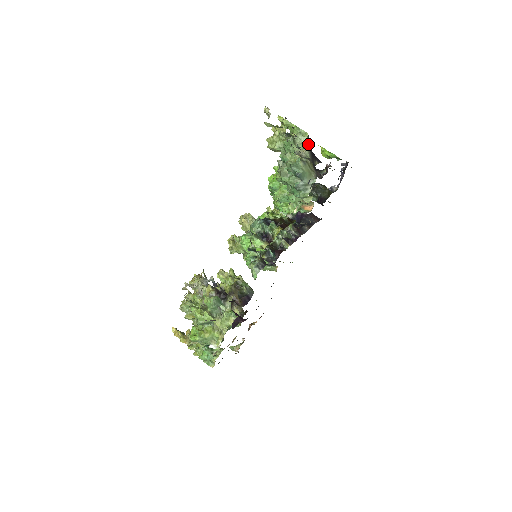
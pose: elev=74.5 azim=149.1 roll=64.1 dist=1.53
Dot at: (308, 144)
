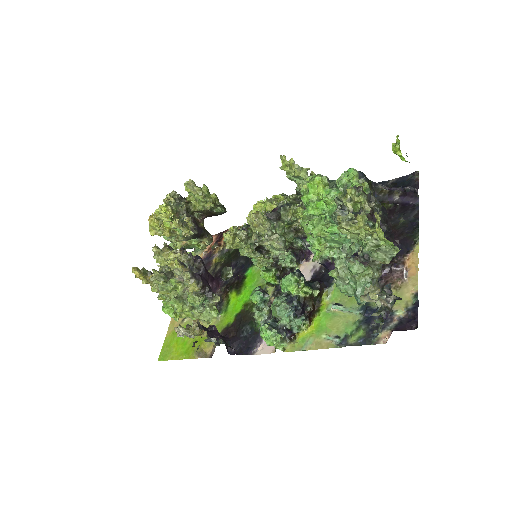
Dot at: occluded
